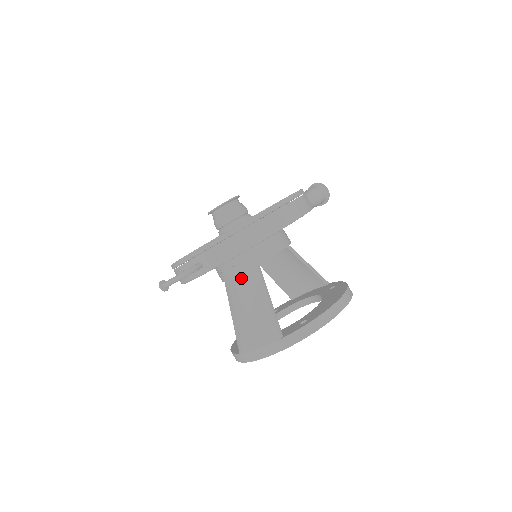
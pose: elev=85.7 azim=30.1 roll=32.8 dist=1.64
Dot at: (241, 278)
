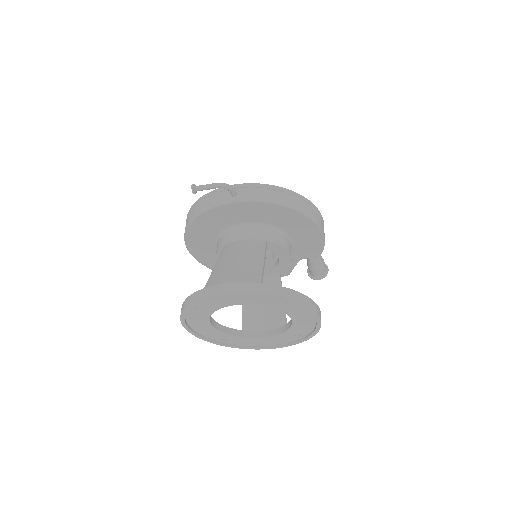
Dot at: (247, 240)
